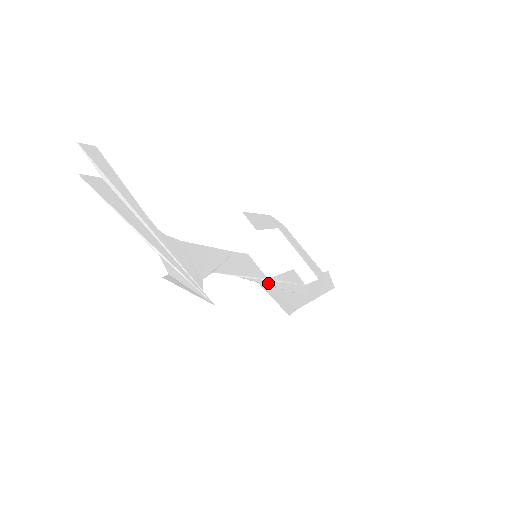
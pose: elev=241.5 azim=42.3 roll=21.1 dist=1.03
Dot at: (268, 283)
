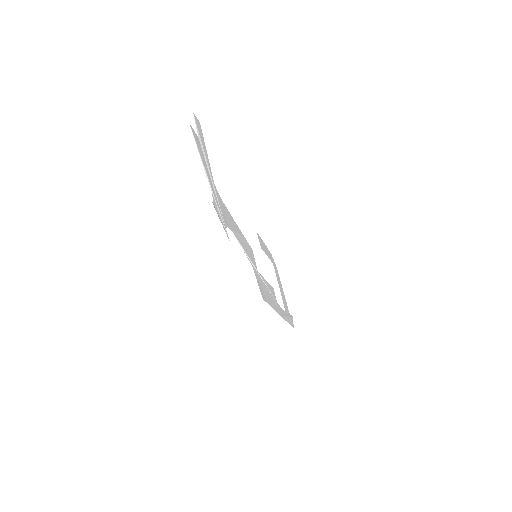
Dot at: (257, 274)
